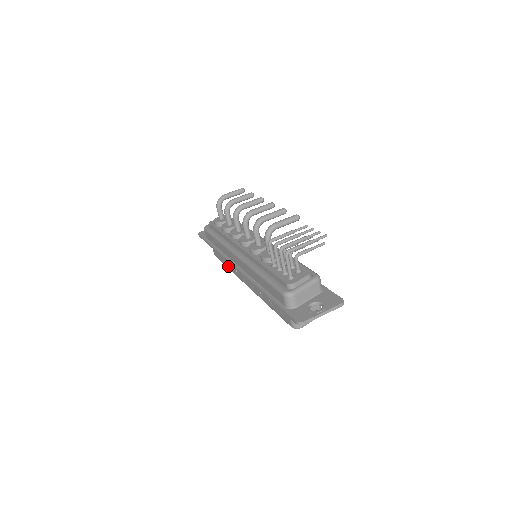
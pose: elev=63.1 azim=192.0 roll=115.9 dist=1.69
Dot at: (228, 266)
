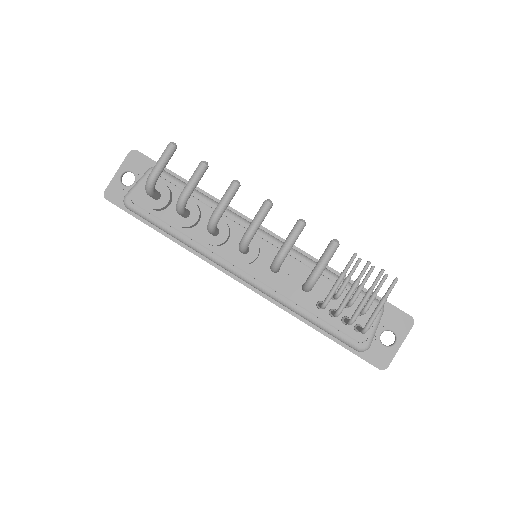
Dot at: occluded
